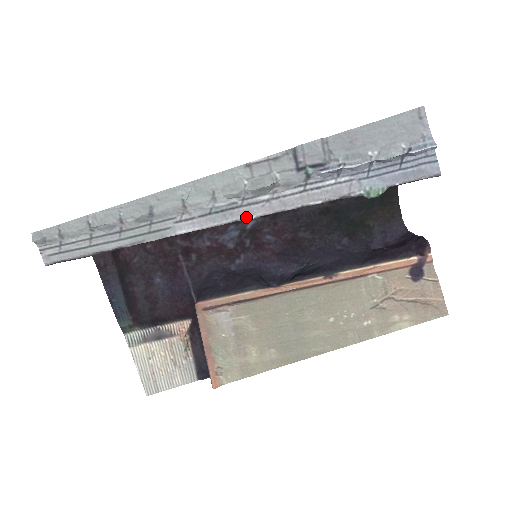
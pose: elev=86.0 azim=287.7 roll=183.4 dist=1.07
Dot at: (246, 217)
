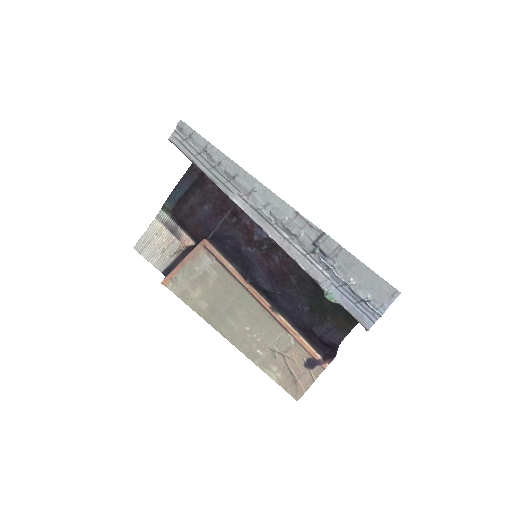
Dot at: (267, 232)
